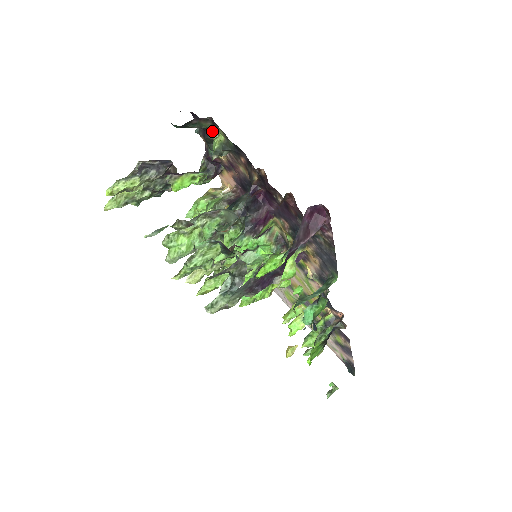
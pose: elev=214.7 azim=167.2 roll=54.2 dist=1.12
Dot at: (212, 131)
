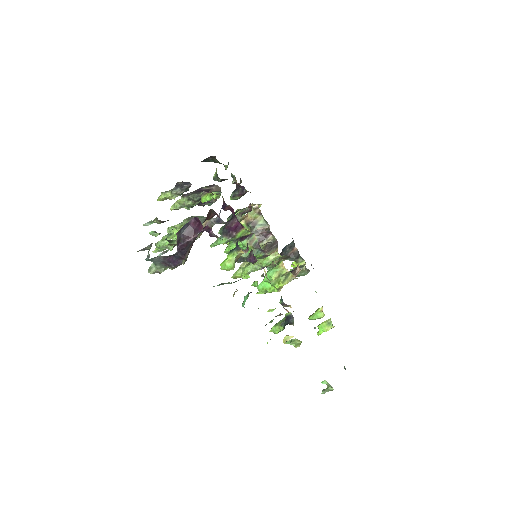
Dot at: occluded
